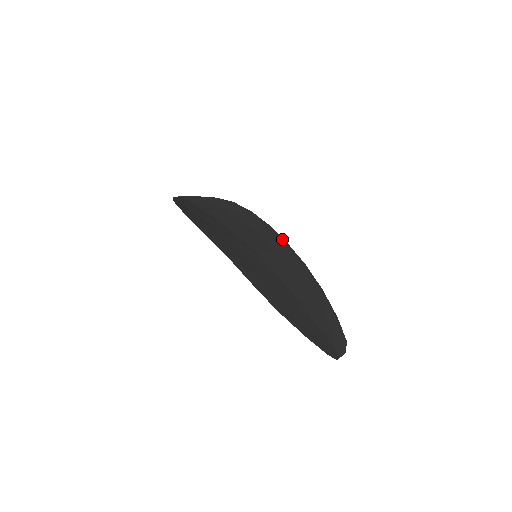
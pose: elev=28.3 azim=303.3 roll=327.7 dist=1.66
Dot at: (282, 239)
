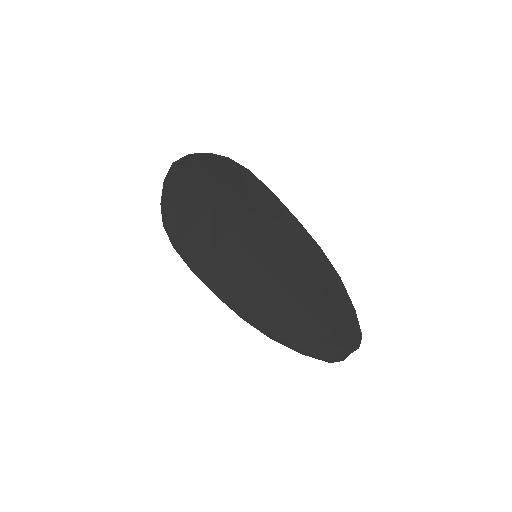
Dot at: (289, 214)
